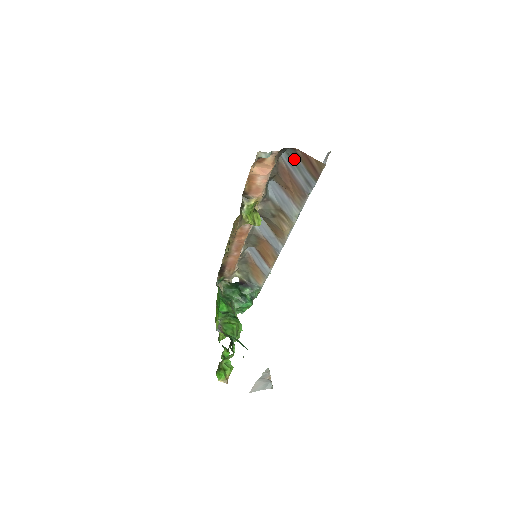
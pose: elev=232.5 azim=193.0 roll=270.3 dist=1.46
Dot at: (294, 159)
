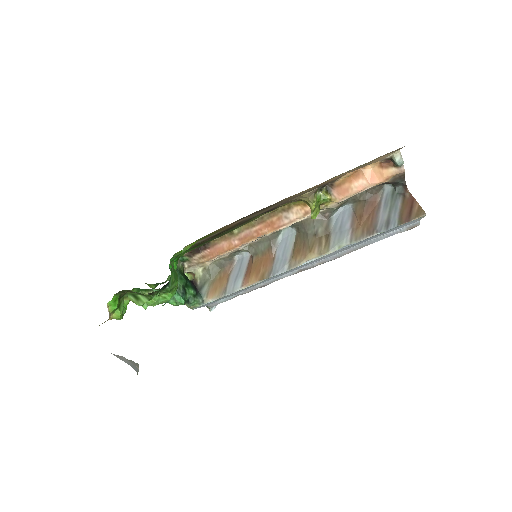
Dot at: (395, 198)
